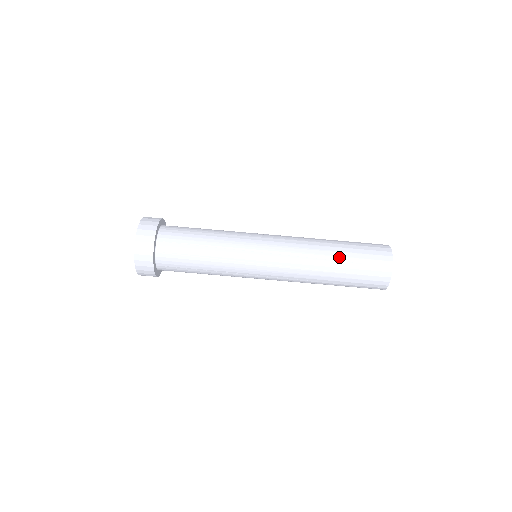
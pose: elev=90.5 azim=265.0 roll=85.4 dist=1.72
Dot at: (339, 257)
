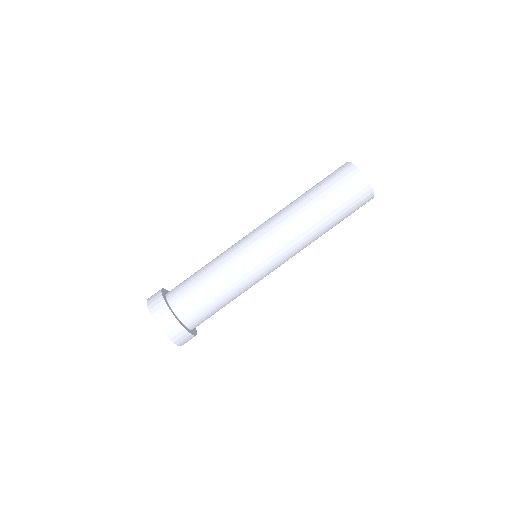
Dot at: (307, 192)
